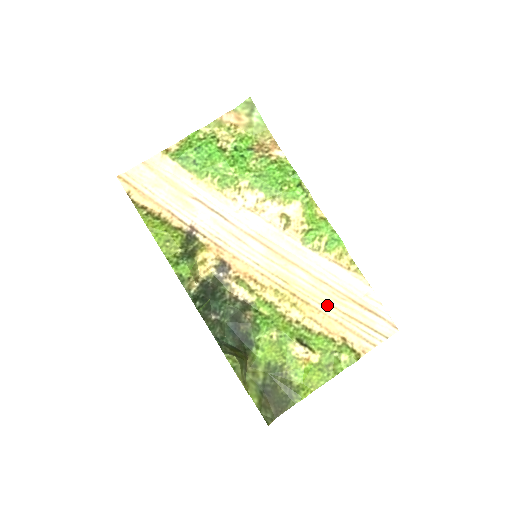
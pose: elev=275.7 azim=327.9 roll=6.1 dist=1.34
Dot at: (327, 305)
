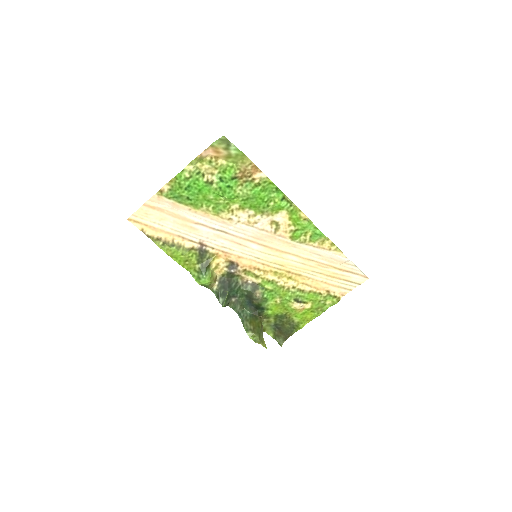
Dot at: (314, 273)
